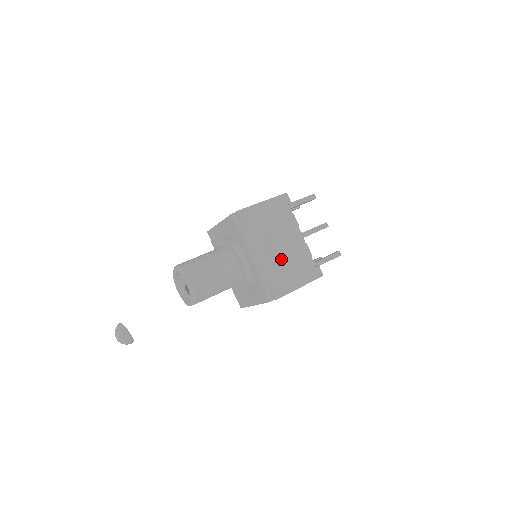
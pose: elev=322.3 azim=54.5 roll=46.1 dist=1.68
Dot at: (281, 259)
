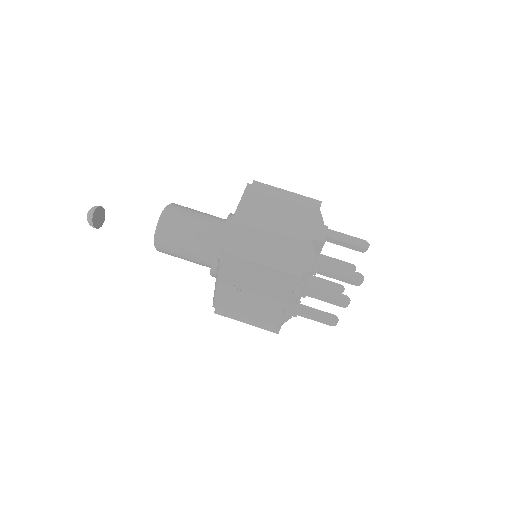
Dot at: (243, 302)
